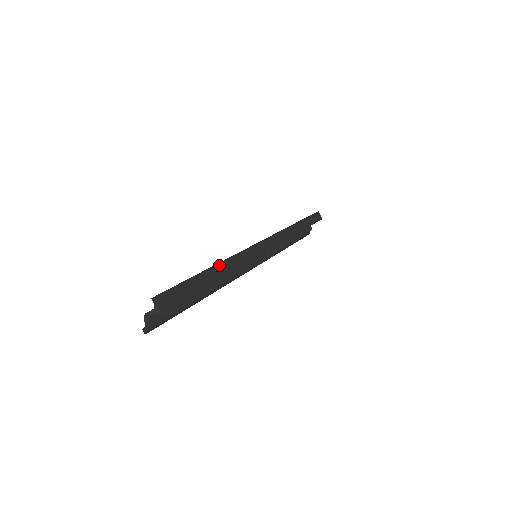
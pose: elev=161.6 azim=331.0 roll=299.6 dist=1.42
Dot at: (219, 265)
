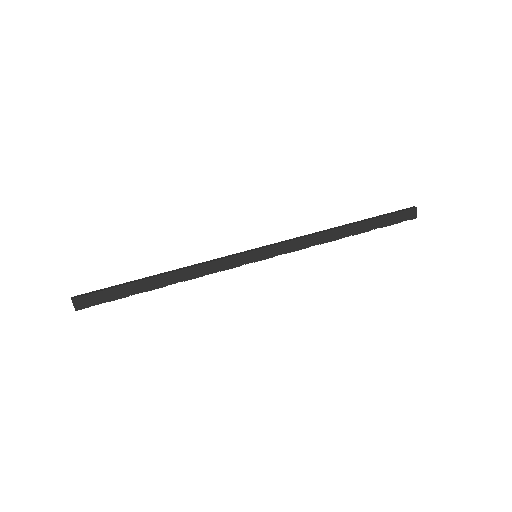
Dot at: (173, 273)
